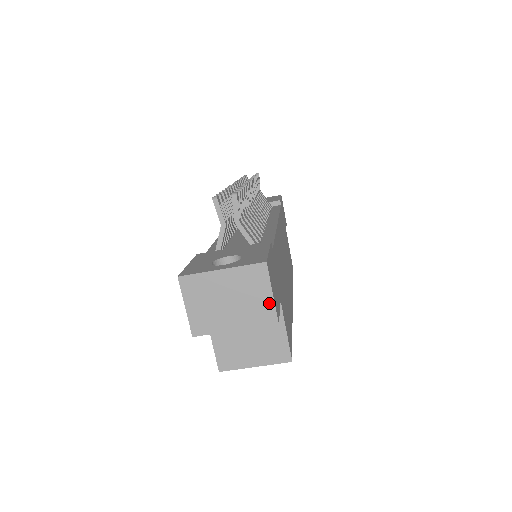
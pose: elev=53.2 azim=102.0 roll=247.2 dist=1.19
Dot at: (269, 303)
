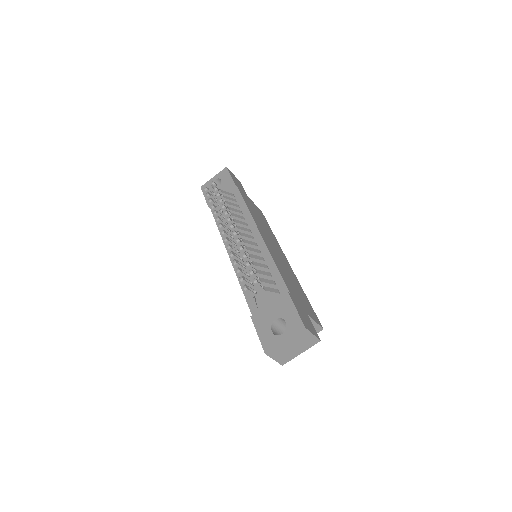
Dot at: (313, 338)
